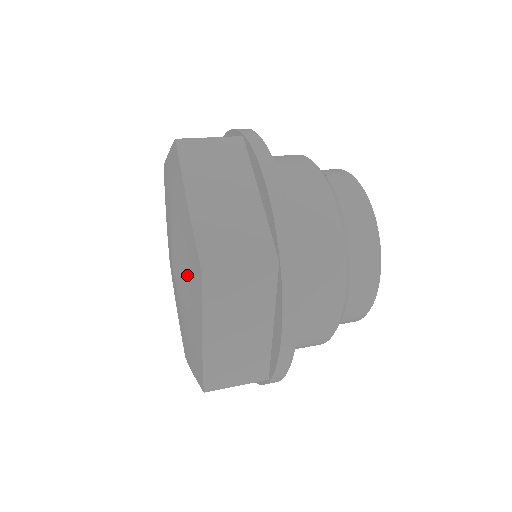
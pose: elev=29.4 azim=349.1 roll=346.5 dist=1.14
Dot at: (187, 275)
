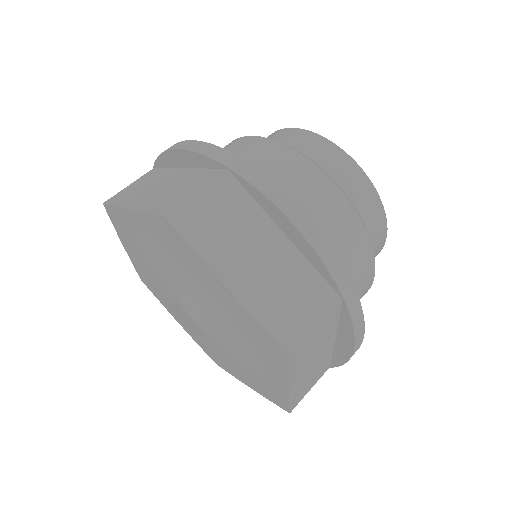
Dot at: (240, 340)
